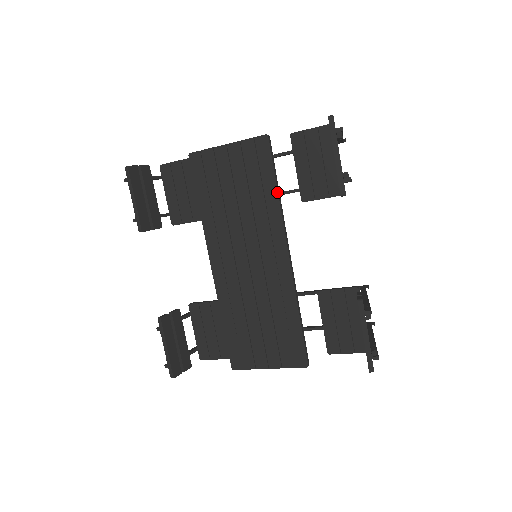
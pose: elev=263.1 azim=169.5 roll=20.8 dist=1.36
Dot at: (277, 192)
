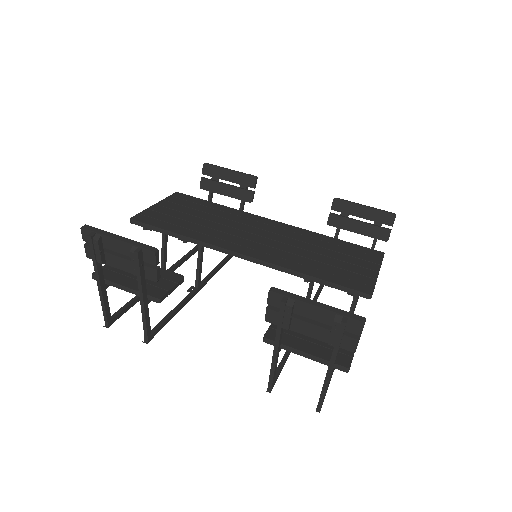
Dot at: (221, 205)
